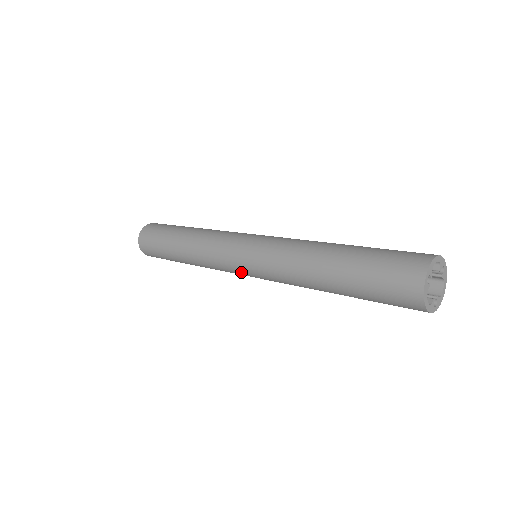
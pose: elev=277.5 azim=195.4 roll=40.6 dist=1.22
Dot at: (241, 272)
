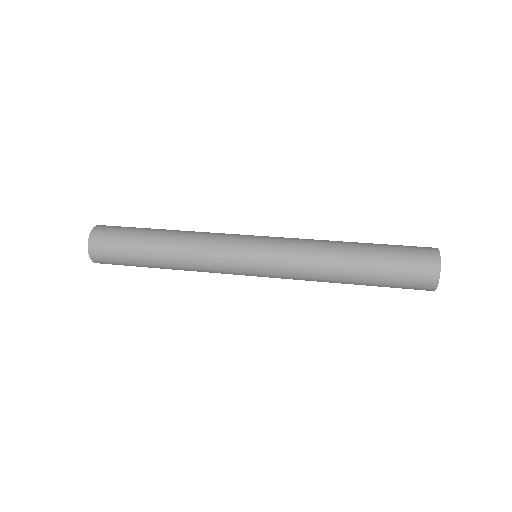
Dot at: (246, 268)
